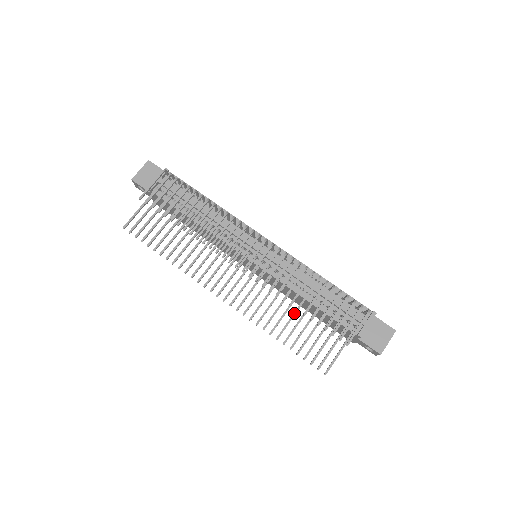
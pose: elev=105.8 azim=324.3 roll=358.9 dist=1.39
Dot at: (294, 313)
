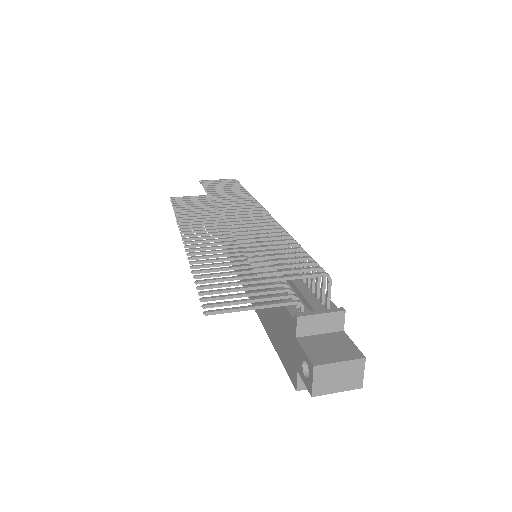
Dot at: (237, 266)
